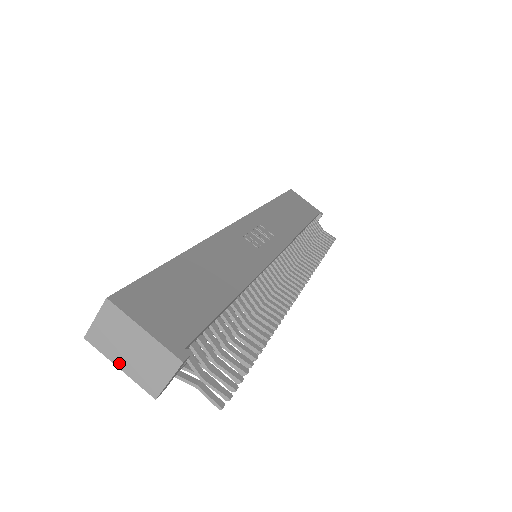
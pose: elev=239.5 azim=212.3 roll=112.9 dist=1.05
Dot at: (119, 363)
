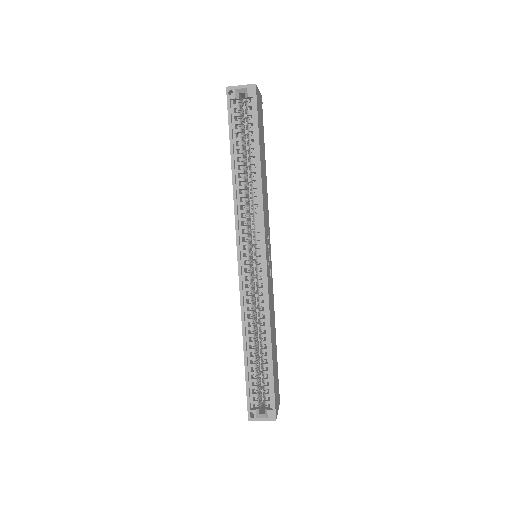
Dot at: occluded
